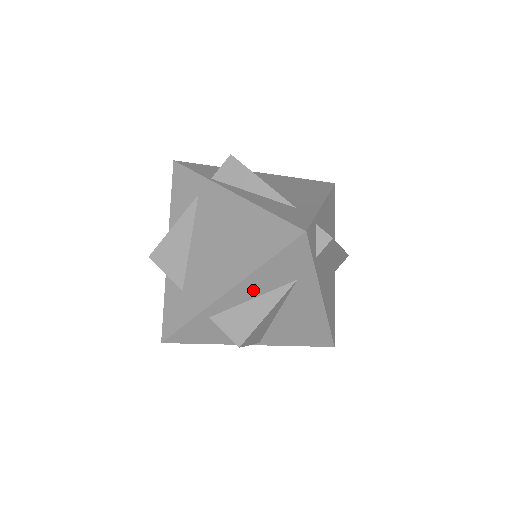
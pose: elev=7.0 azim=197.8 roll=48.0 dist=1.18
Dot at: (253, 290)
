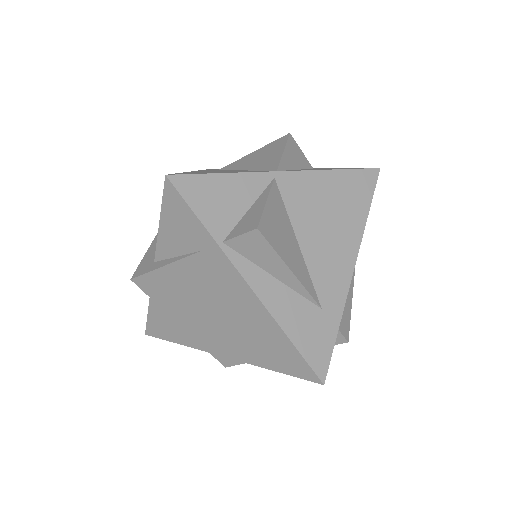
Dot at: occluded
